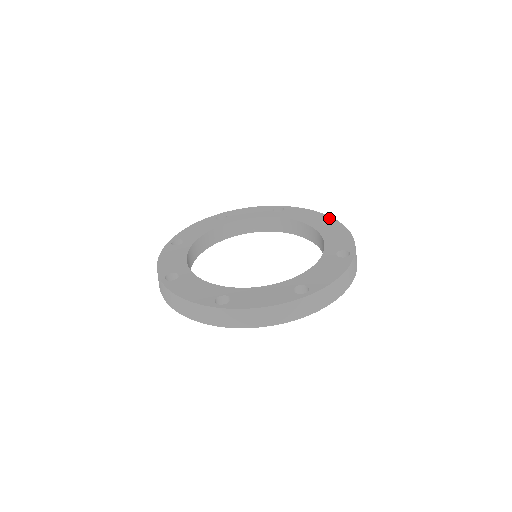
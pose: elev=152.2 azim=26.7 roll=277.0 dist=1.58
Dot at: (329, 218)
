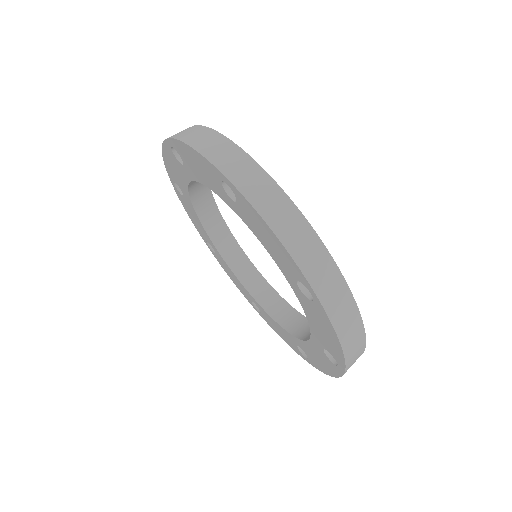
Dot at: occluded
